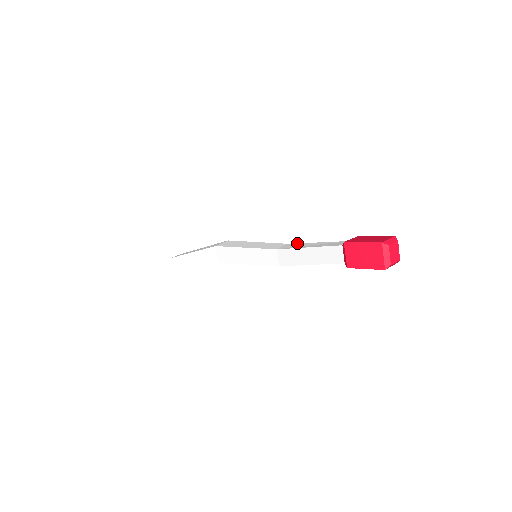
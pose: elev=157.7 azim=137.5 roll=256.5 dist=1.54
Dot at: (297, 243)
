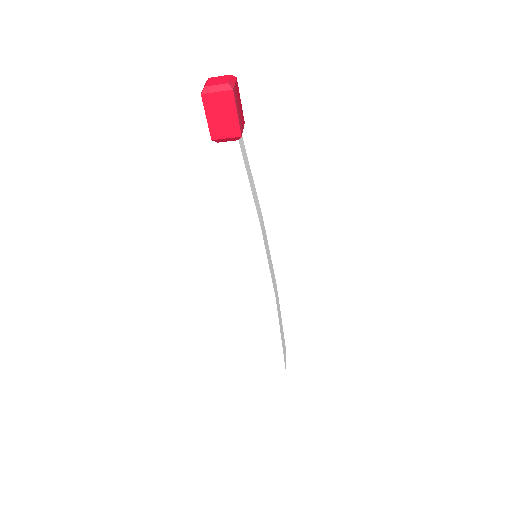
Dot at: (258, 202)
